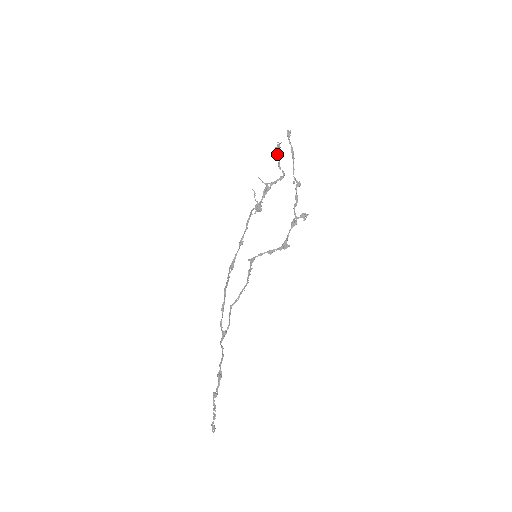
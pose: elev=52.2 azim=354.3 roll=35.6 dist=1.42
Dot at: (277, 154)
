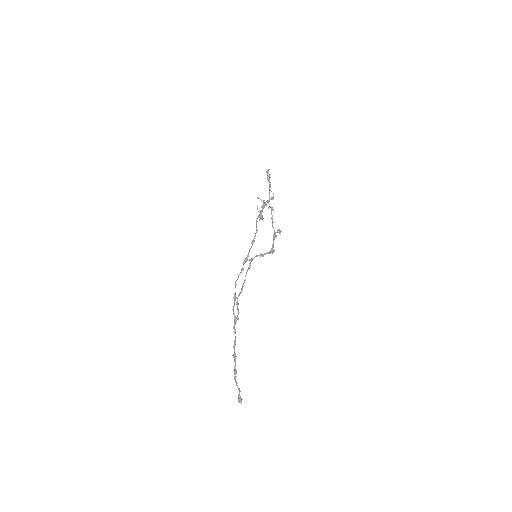
Dot at: (269, 181)
